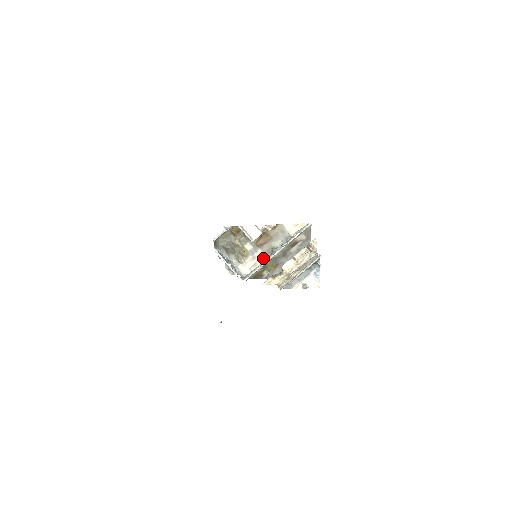
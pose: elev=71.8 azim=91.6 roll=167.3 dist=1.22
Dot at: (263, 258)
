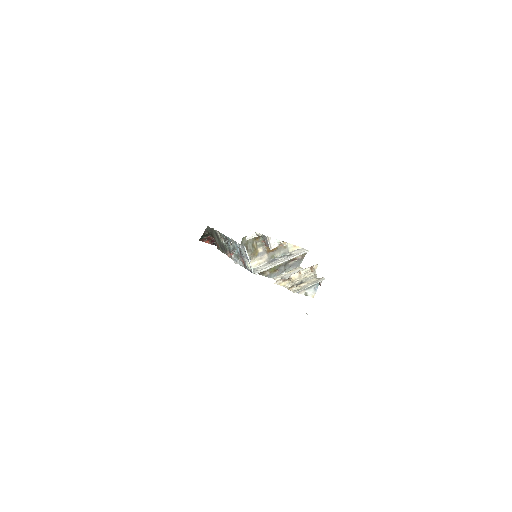
Dot at: (266, 261)
